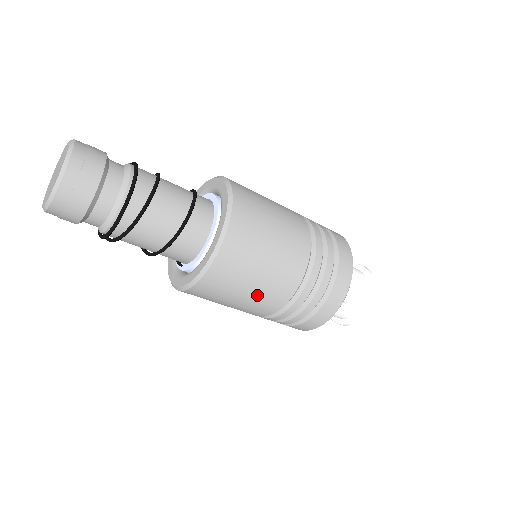
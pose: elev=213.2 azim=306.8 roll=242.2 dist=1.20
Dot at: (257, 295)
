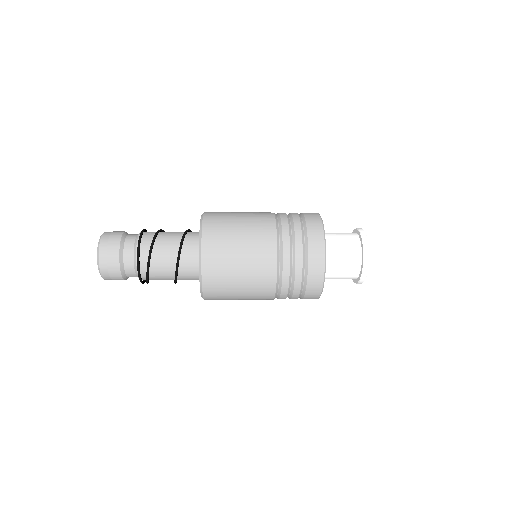
Dot at: (249, 280)
